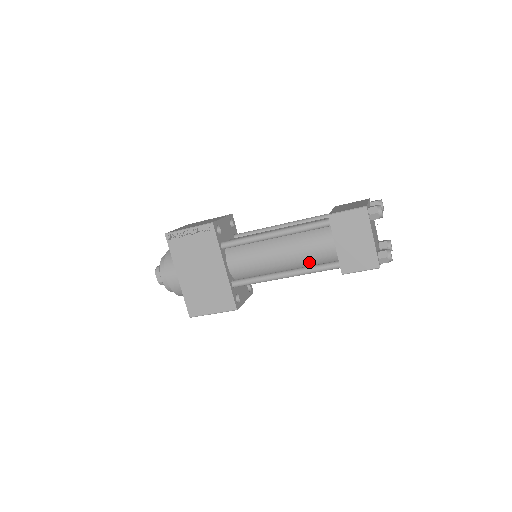
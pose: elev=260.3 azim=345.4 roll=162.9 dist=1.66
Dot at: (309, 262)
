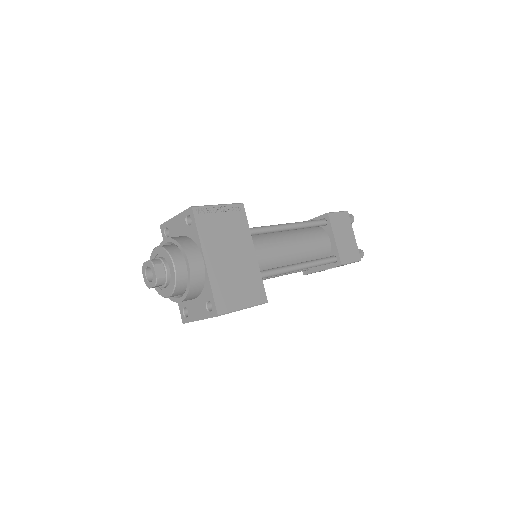
Dot at: (311, 257)
